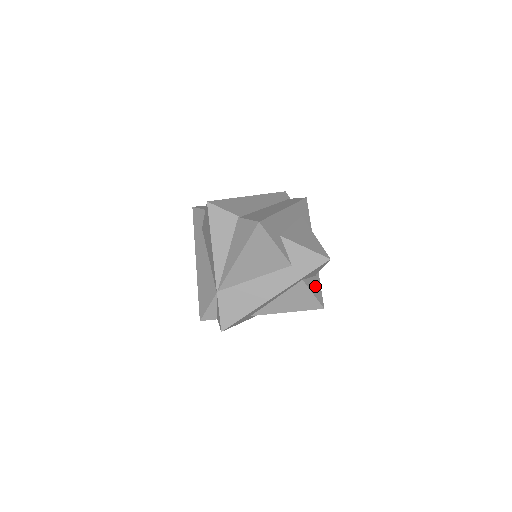
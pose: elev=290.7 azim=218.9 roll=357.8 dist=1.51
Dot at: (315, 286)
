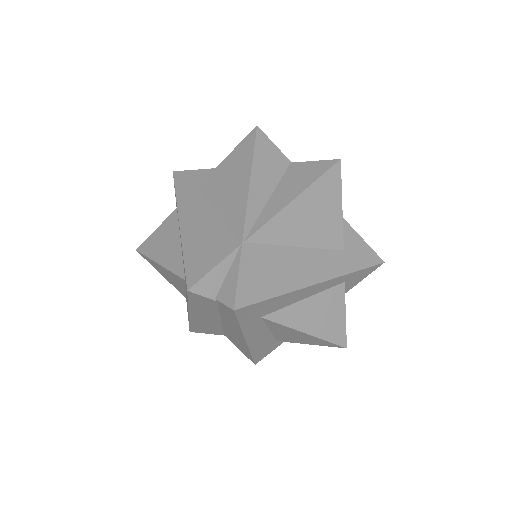
Dot at: occluded
